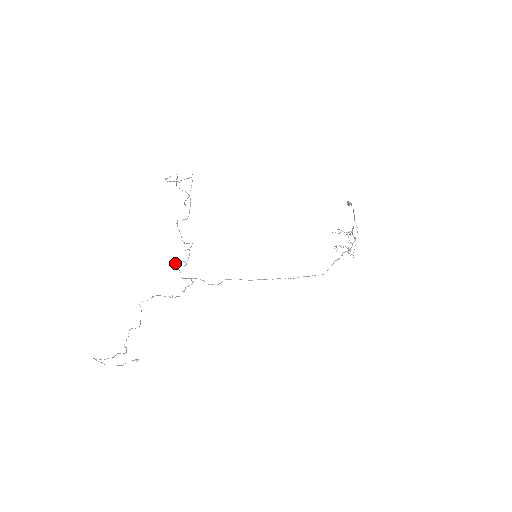
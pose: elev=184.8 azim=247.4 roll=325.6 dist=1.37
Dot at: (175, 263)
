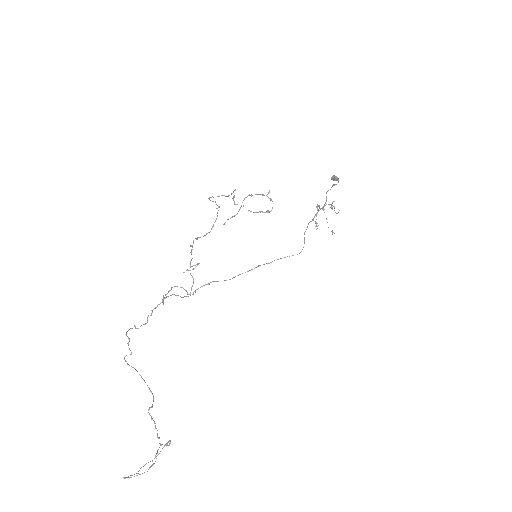
Dot at: (168, 292)
